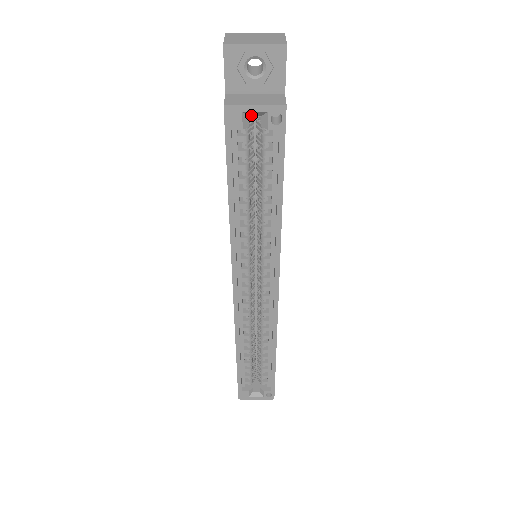
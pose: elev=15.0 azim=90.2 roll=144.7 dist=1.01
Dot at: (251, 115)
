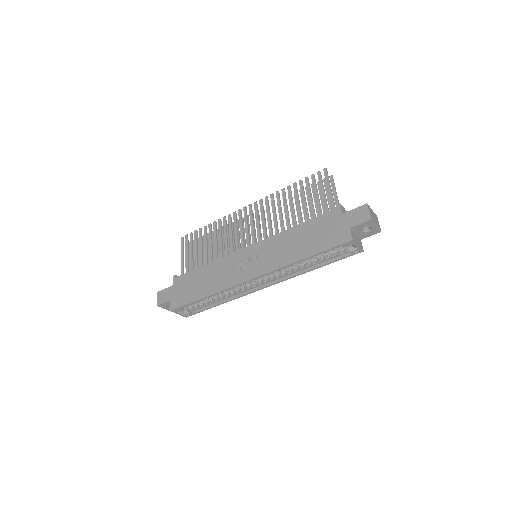
Dot at: (352, 245)
